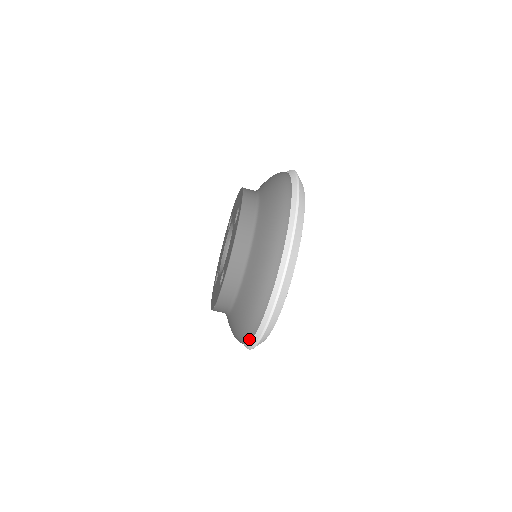
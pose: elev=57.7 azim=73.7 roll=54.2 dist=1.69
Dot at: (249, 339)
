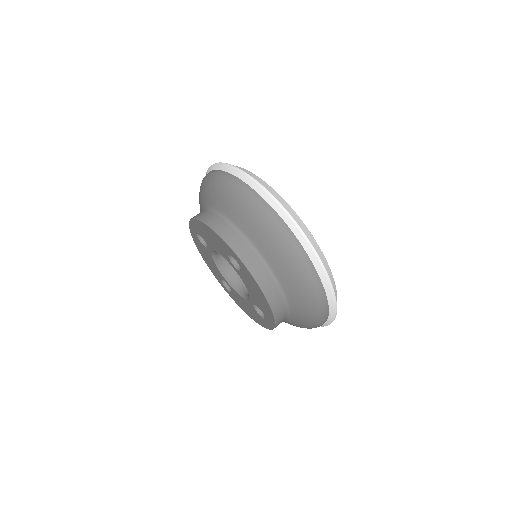
Dot at: (300, 248)
